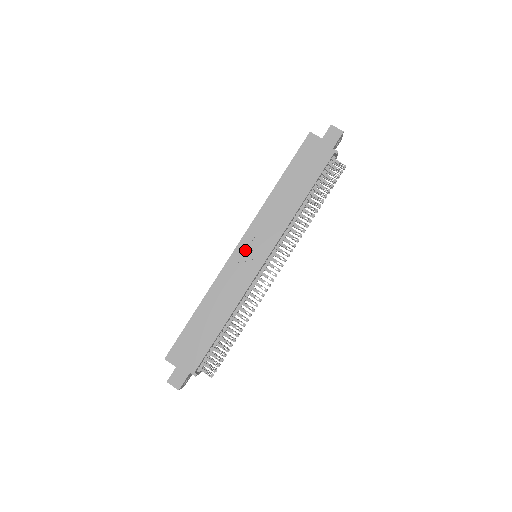
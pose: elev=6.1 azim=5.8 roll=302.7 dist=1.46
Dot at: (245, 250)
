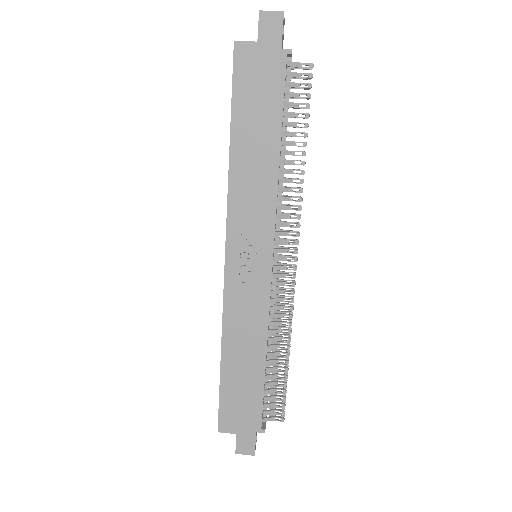
Dot at: (238, 260)
